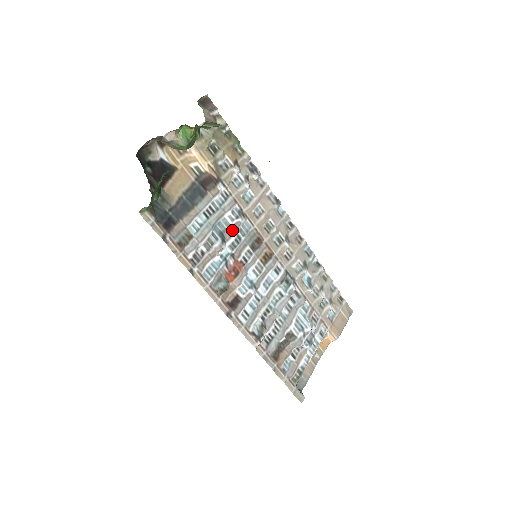
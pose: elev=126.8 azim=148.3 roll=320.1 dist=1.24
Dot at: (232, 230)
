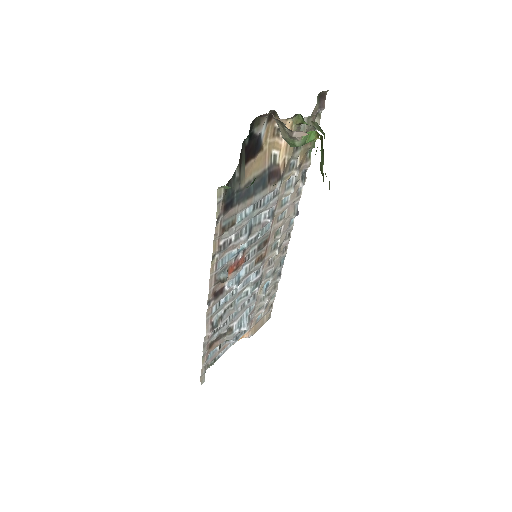
Dot at: (259, 227)
